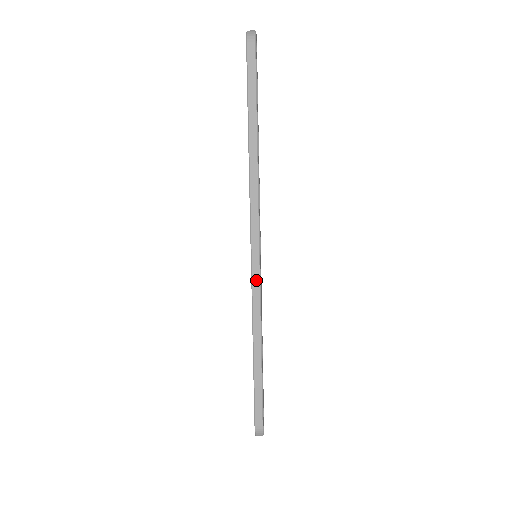
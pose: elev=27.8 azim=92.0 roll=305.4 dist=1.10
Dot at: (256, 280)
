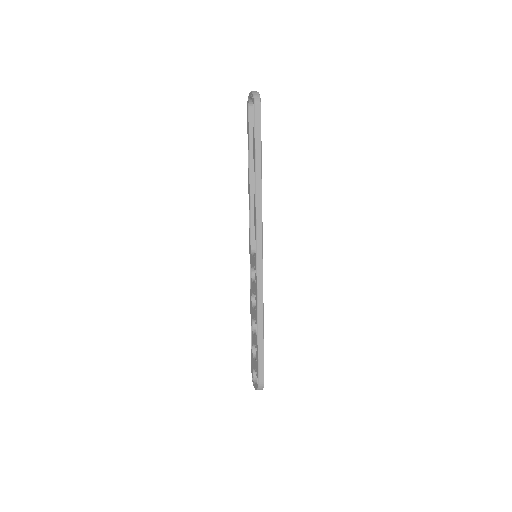
Dot at: (260, 274)
